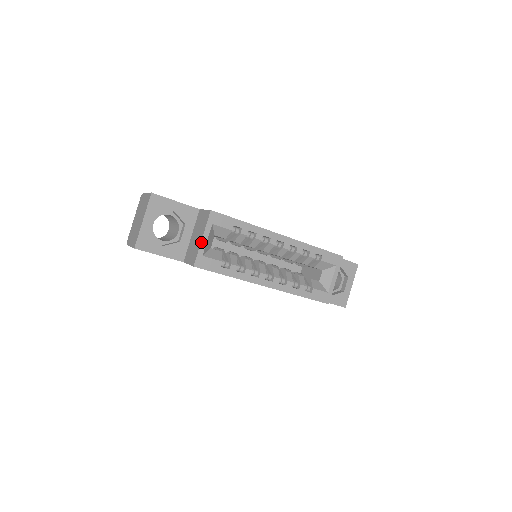
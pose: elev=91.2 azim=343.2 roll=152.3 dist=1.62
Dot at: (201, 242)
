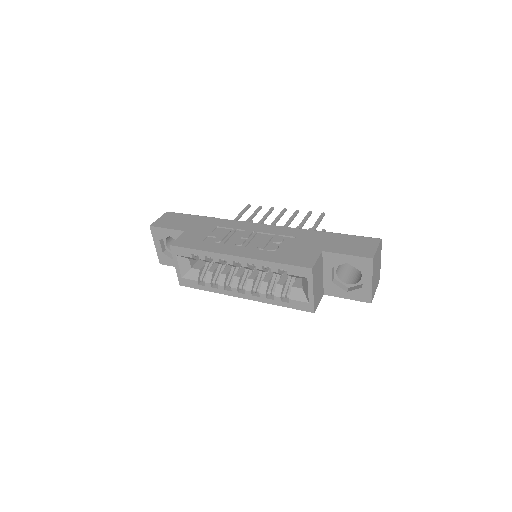
Dot at: (176, 268)
